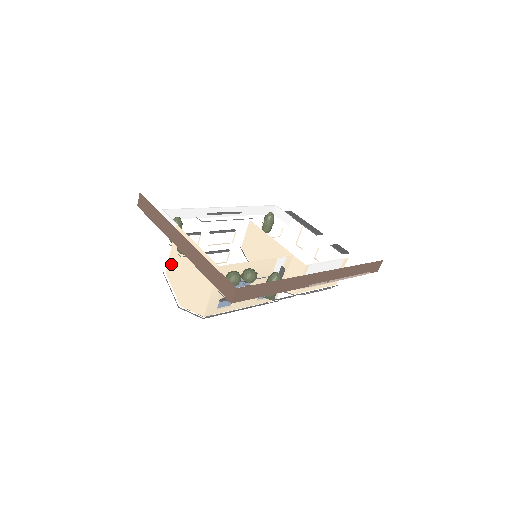
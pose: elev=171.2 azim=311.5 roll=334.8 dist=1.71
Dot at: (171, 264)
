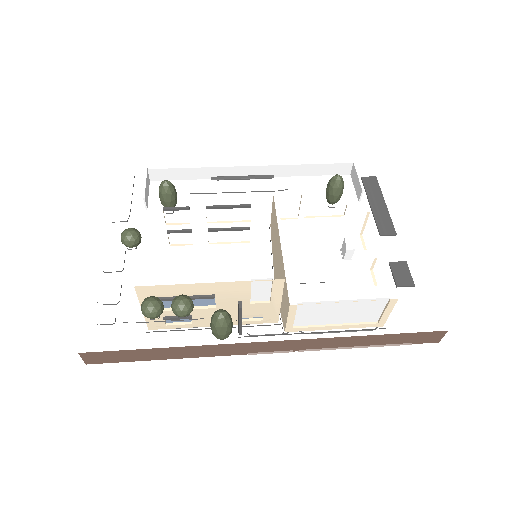
Dot at: occluded
